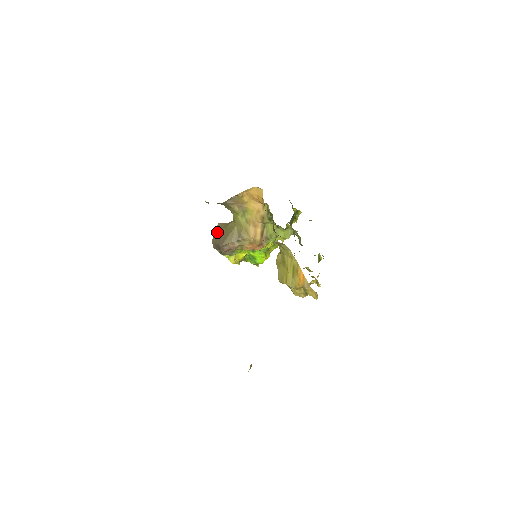
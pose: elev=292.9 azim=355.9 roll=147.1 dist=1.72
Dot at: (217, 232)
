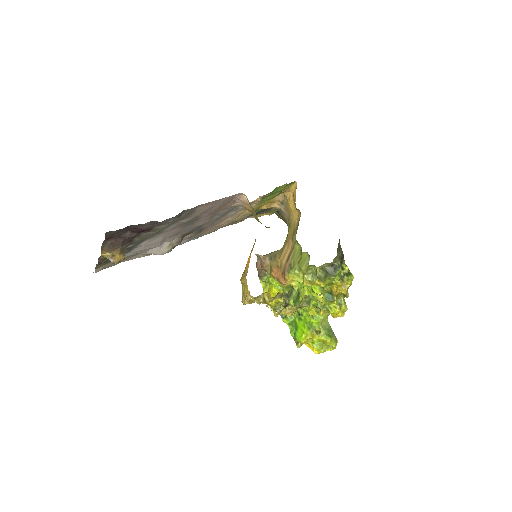
Dot at: occluded
